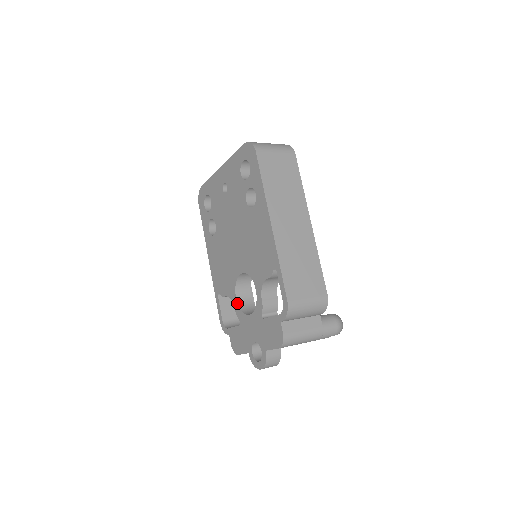
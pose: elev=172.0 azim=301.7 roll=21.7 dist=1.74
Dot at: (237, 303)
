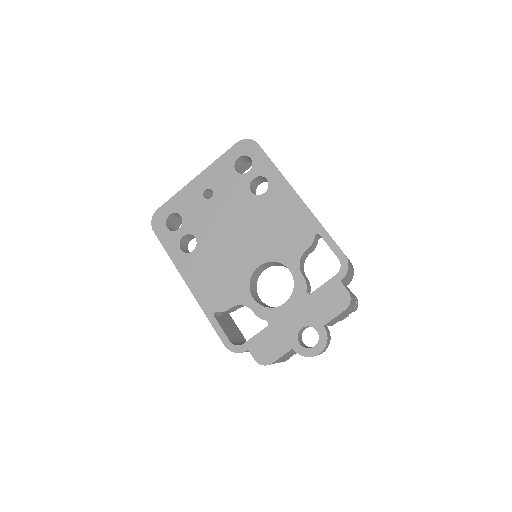
Dot at: (257, 303)
